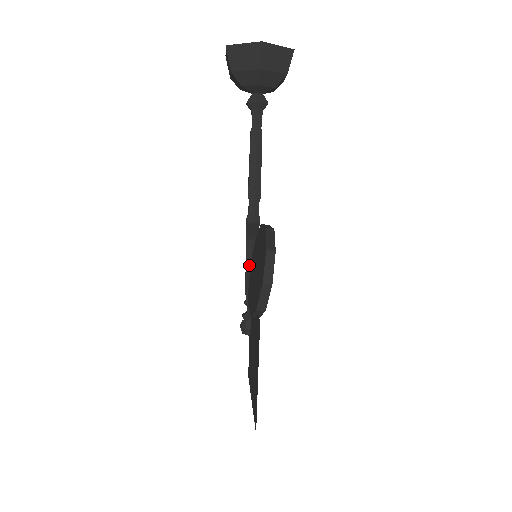
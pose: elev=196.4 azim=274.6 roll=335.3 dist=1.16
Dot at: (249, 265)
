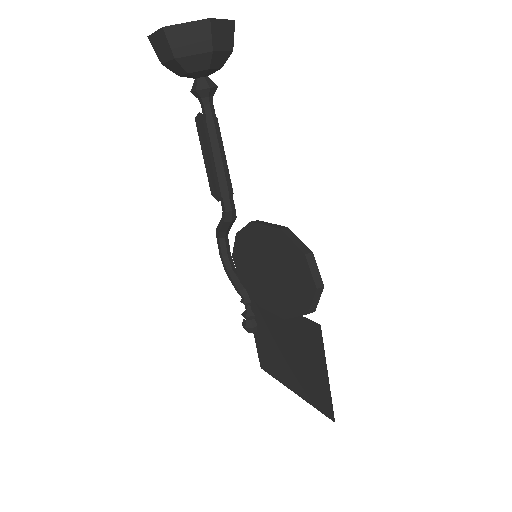
Dot at: (228, 263)
